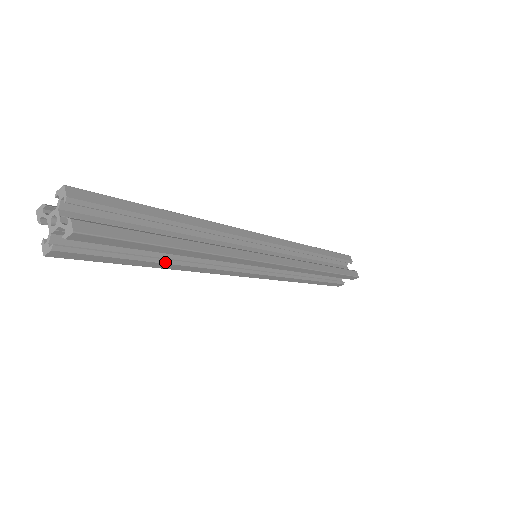
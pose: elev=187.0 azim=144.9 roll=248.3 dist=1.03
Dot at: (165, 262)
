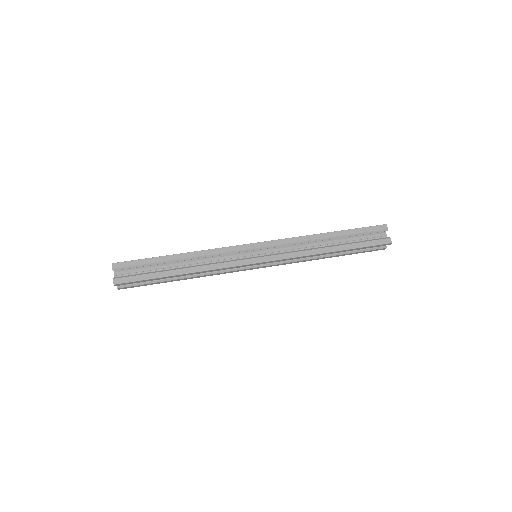
Dot at: occluded
